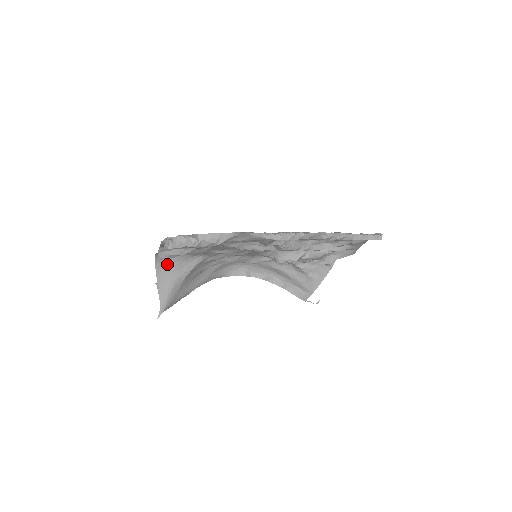
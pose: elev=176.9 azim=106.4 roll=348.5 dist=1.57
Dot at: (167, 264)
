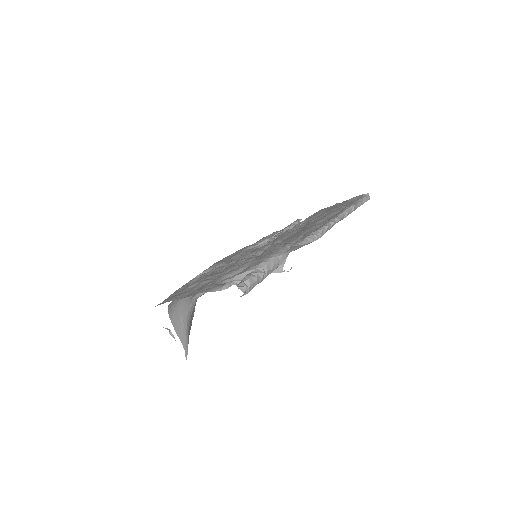
Dot at: (177, 304)
